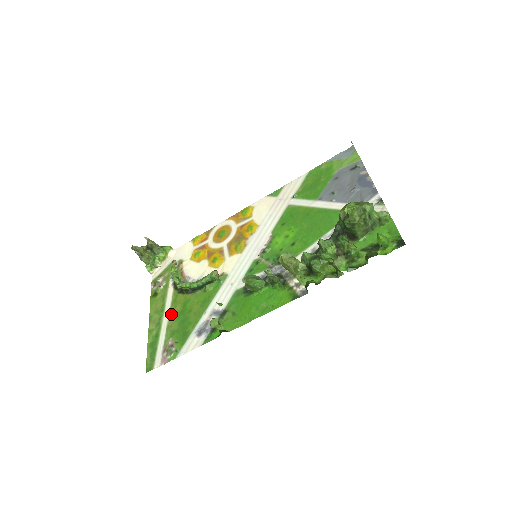
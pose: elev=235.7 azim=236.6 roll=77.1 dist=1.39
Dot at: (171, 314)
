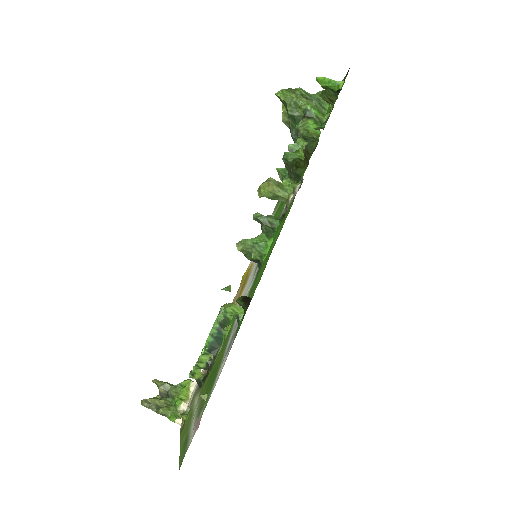
Dot at: (199, 400)
